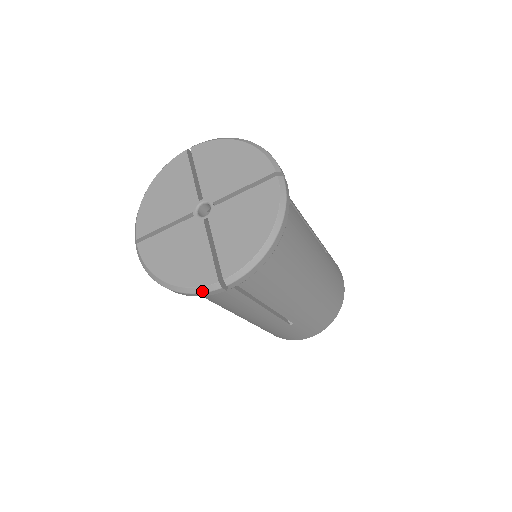
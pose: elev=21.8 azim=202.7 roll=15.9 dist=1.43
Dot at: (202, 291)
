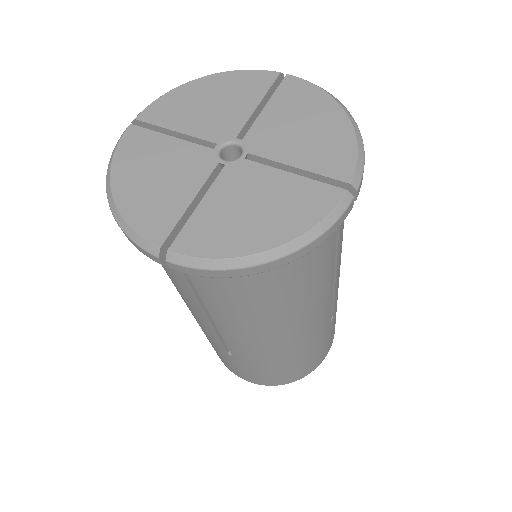
Dot at: (135, 240)
